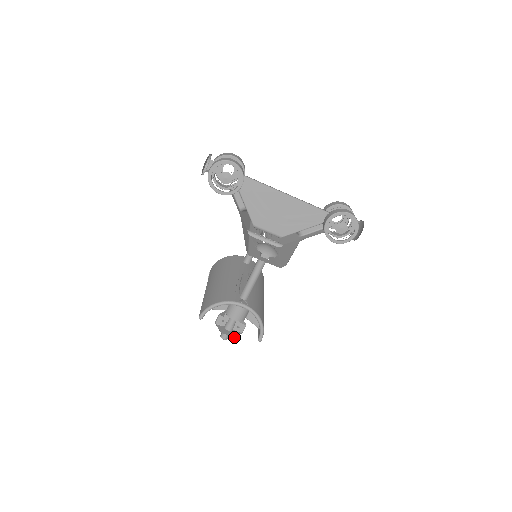
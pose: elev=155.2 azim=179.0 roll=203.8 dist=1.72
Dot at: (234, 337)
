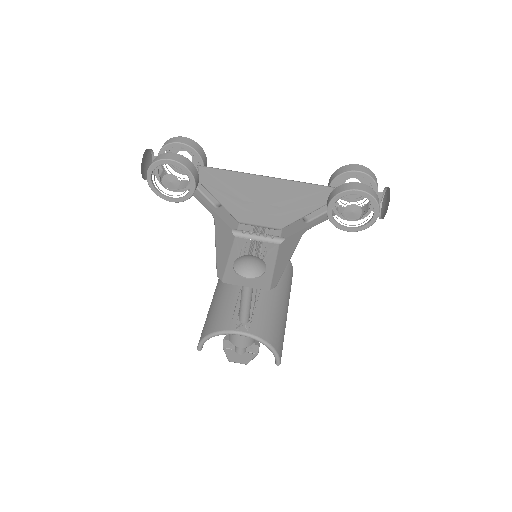
Dot at: (246, 364)
